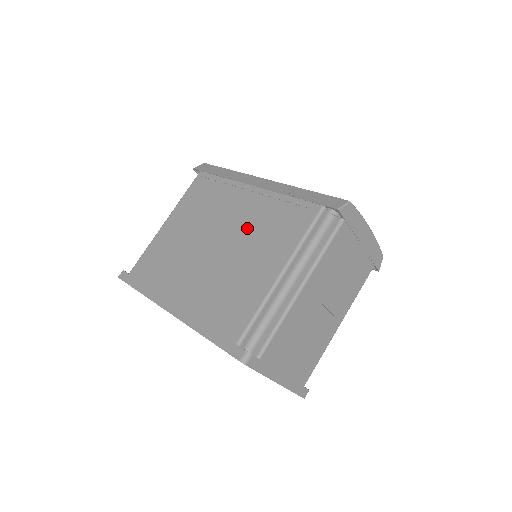
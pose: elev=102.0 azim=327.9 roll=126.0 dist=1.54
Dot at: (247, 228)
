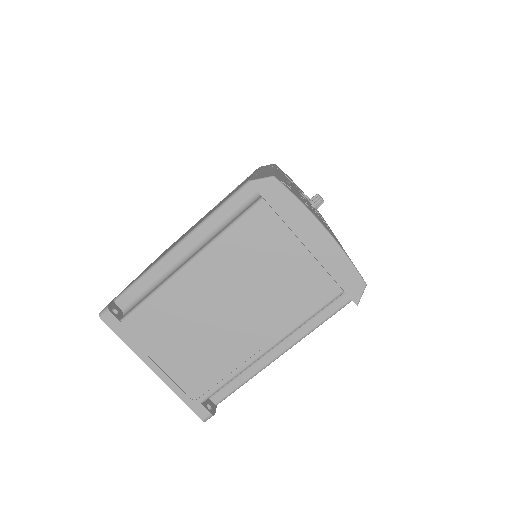
Dot at: (216, 207)
